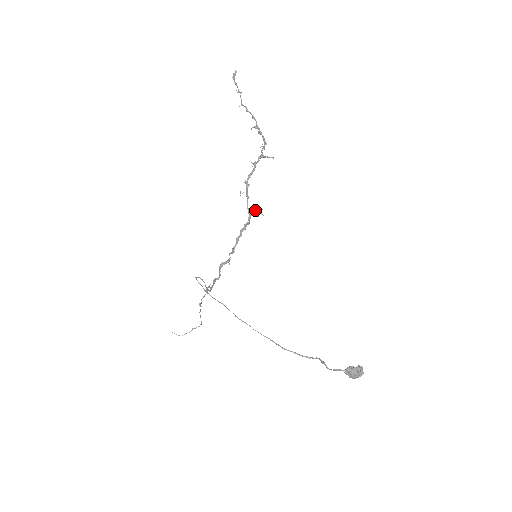
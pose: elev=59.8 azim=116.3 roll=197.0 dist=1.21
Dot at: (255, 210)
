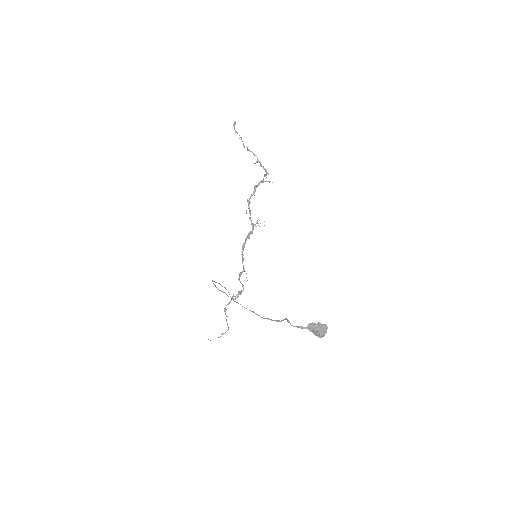
Dot at: (256, 221)
